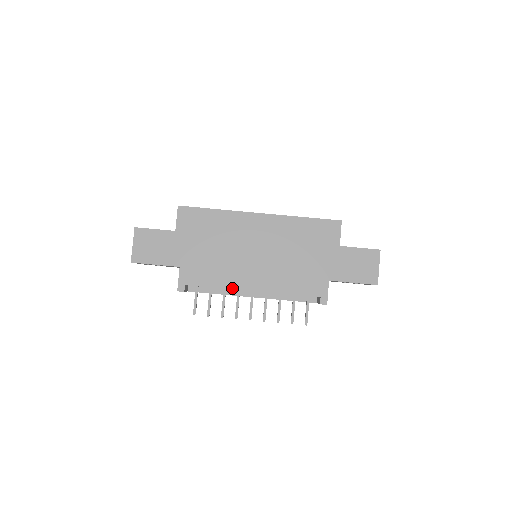
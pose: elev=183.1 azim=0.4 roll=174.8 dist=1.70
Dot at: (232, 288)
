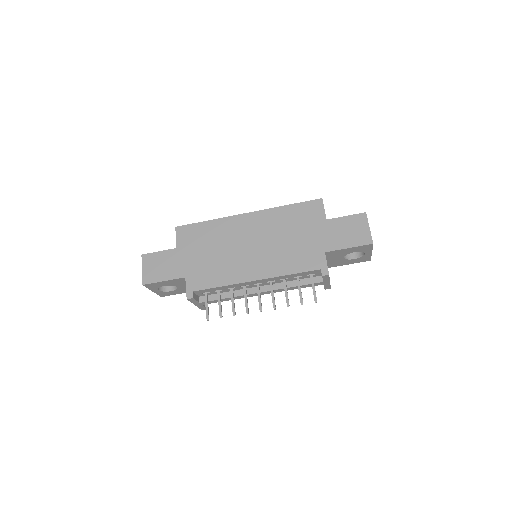
Dot at: (236, 283)
